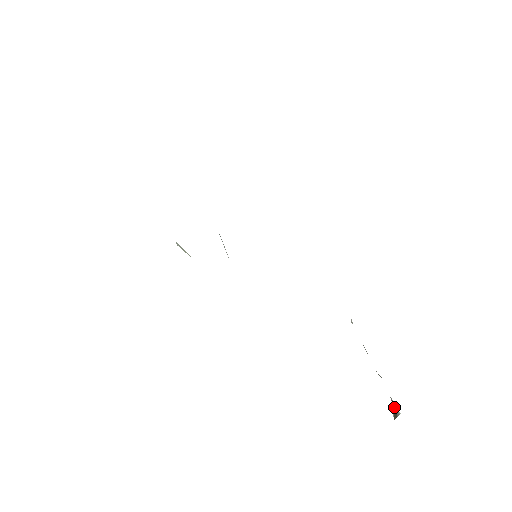
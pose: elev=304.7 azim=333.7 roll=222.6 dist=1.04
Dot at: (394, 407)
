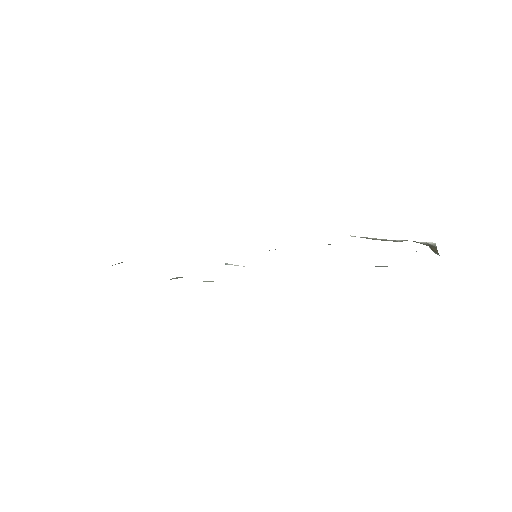
Dot at: (429, 245)
